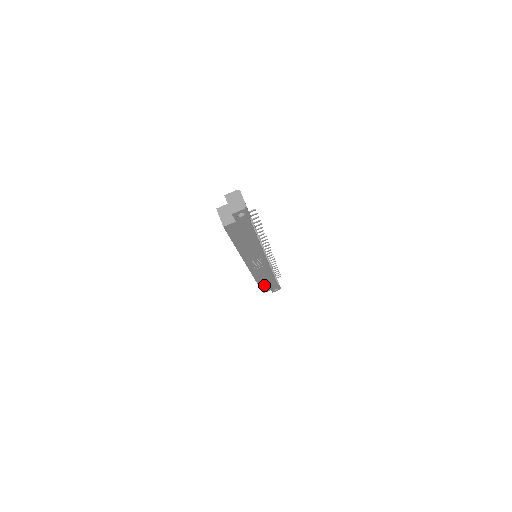
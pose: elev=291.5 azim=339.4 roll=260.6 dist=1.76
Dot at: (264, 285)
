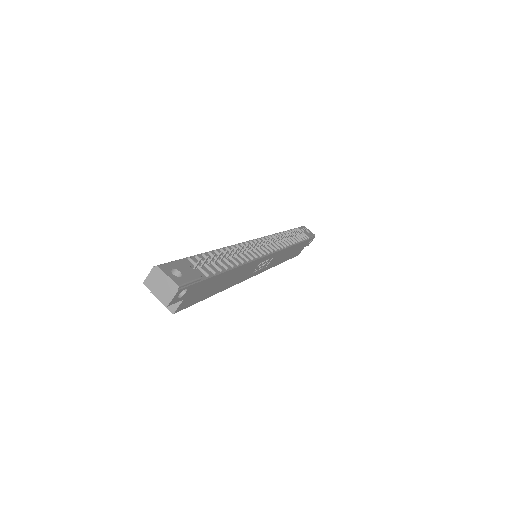
Dot at: (292, 254)
